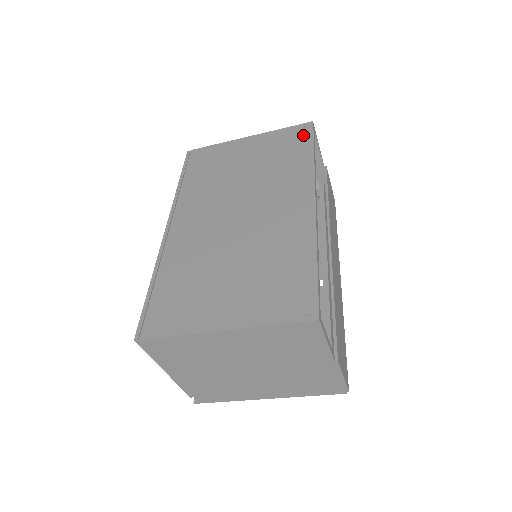
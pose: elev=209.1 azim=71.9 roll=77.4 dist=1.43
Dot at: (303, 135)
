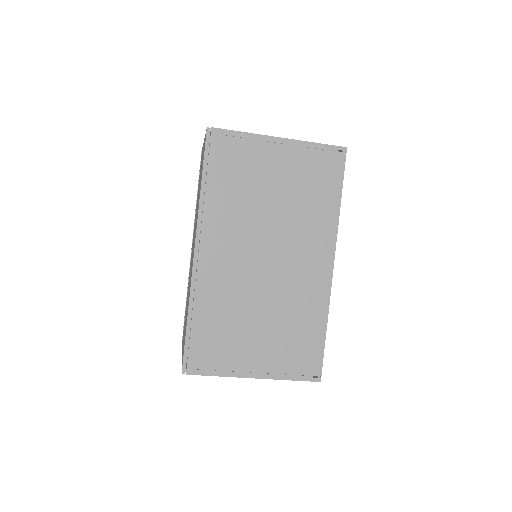
Dot at: (335, 167)
